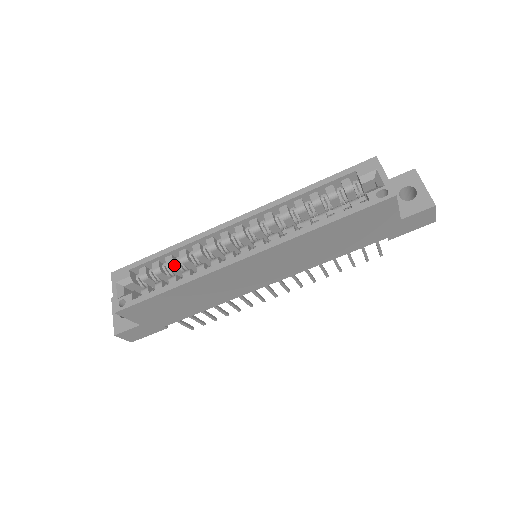
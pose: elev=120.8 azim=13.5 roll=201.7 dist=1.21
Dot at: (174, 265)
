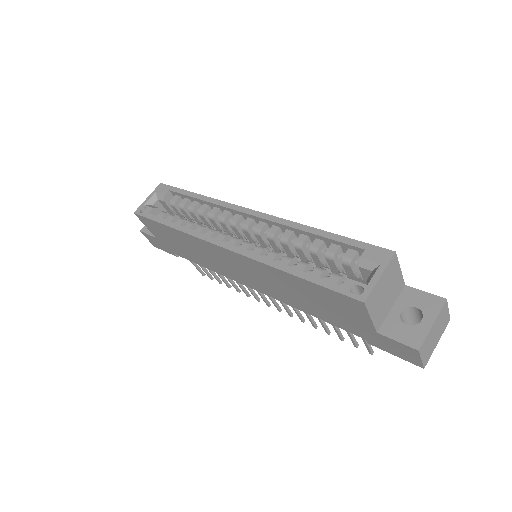
Dot at: (193, 211)
